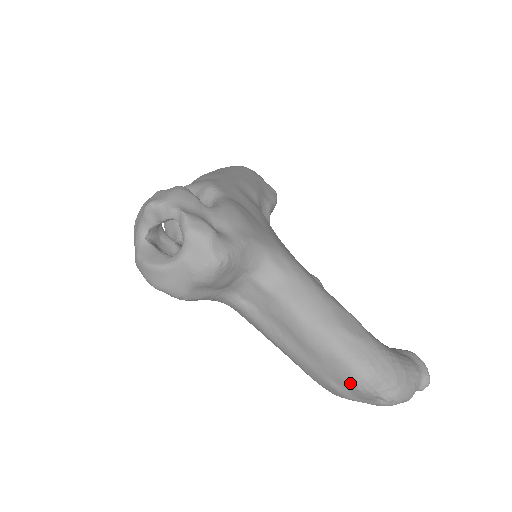
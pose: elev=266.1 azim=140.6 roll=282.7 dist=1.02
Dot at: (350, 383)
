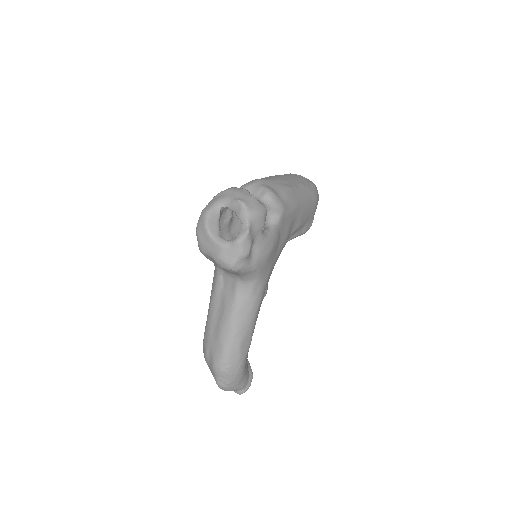
Dot at: (214, 362)
